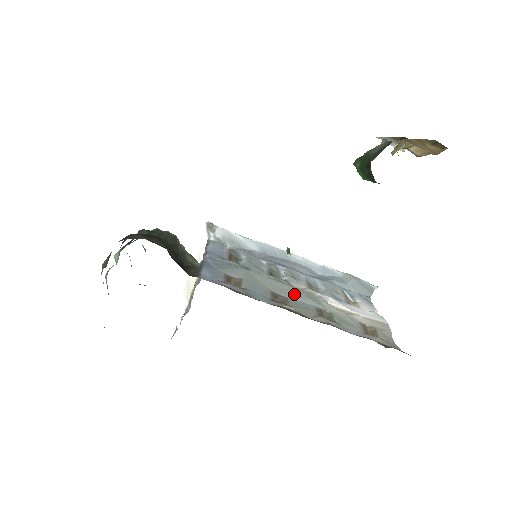
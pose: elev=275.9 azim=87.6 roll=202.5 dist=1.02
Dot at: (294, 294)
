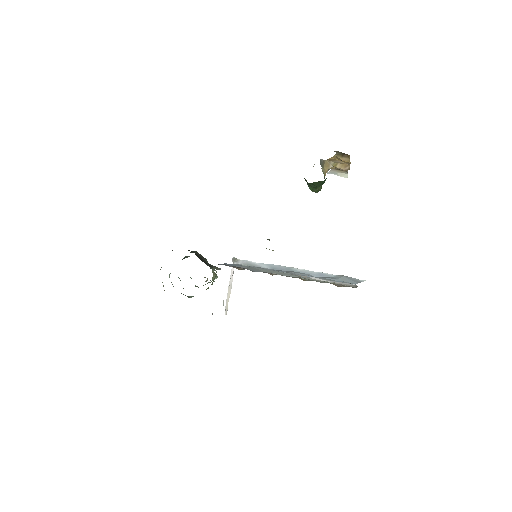
Dot at: (284, 274)
